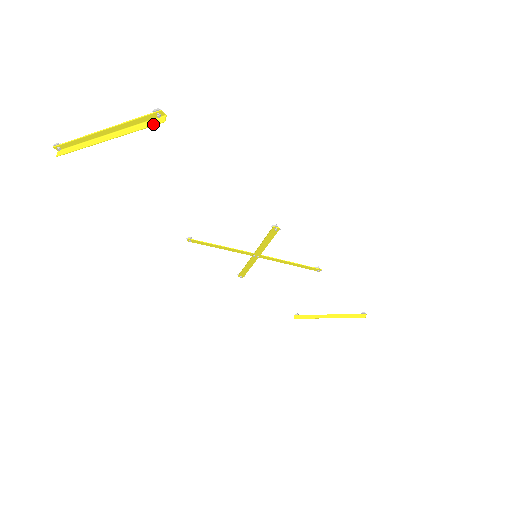
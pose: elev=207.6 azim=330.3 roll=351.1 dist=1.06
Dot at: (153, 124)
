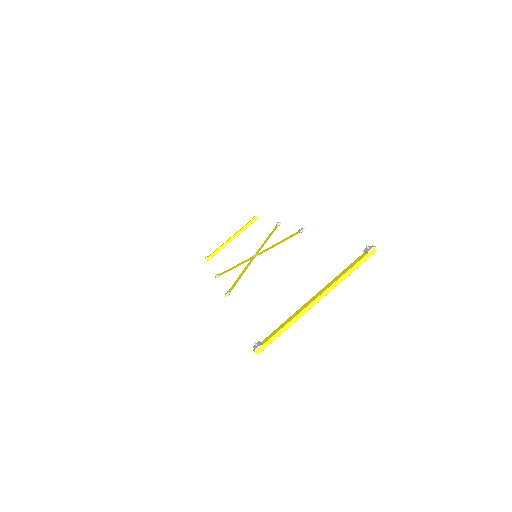
Dot at: (366, 260)
